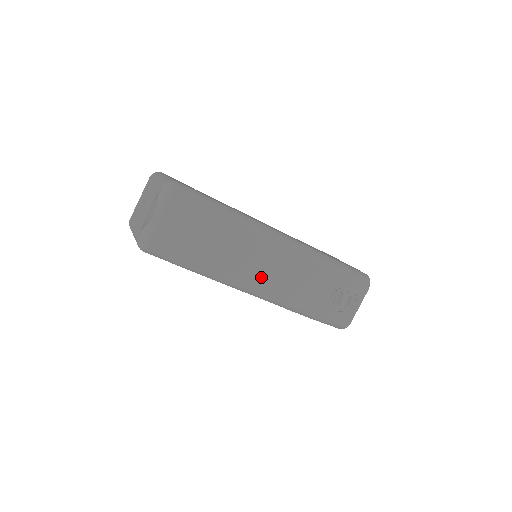
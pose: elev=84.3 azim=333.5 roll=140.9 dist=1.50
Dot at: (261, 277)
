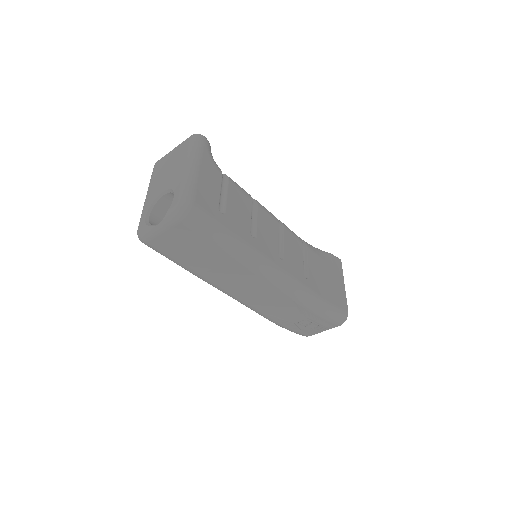
Dot at: (241, 293)
